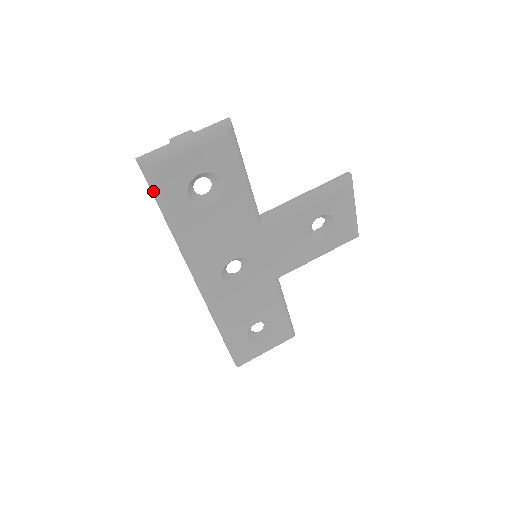
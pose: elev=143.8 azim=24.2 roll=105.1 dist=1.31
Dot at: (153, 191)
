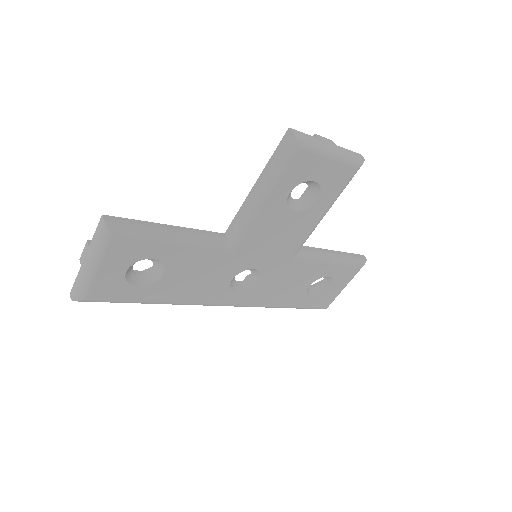
Dot at: occluded
